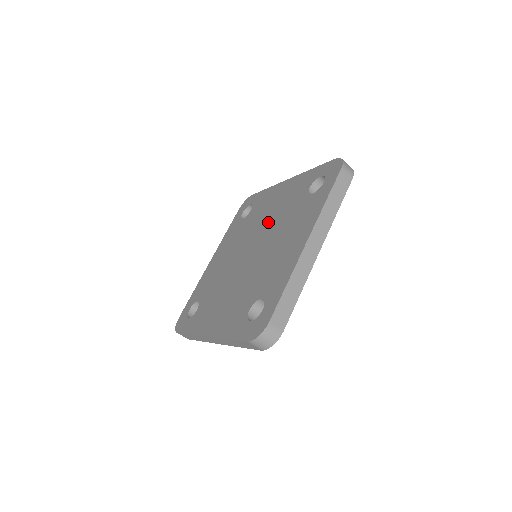
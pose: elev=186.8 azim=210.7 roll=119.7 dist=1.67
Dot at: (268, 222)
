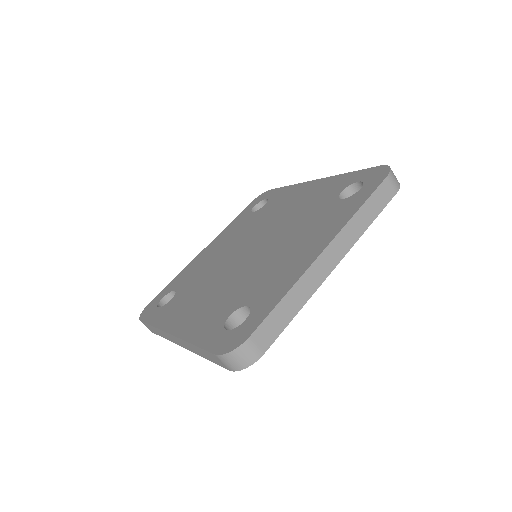
Dot at: (281, 221)
